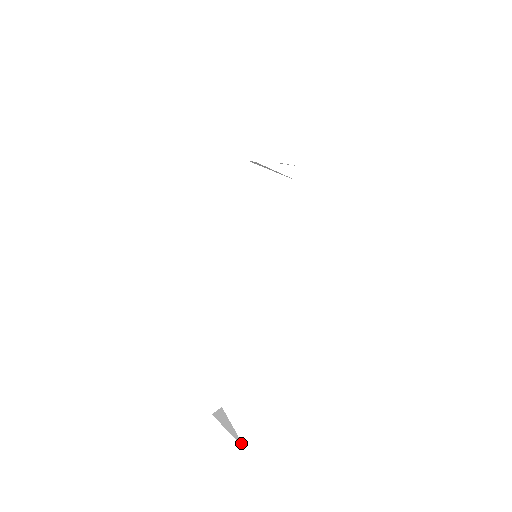
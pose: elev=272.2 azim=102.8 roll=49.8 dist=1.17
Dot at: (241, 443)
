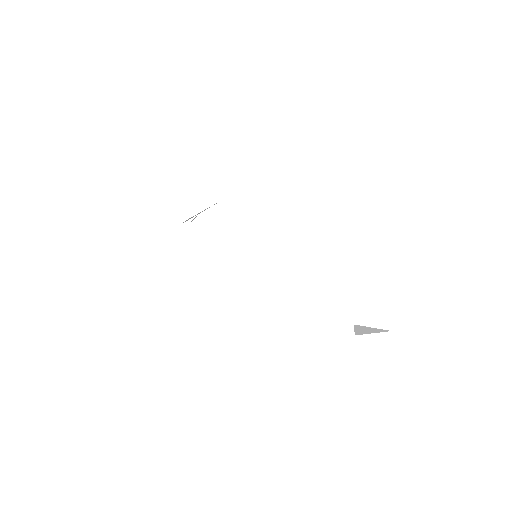
Dot at: (387, 331)
